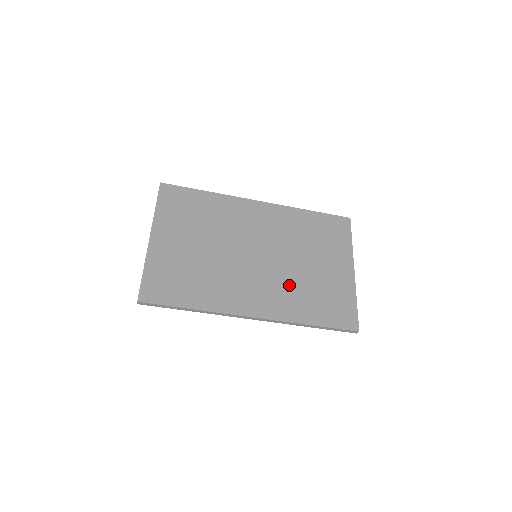
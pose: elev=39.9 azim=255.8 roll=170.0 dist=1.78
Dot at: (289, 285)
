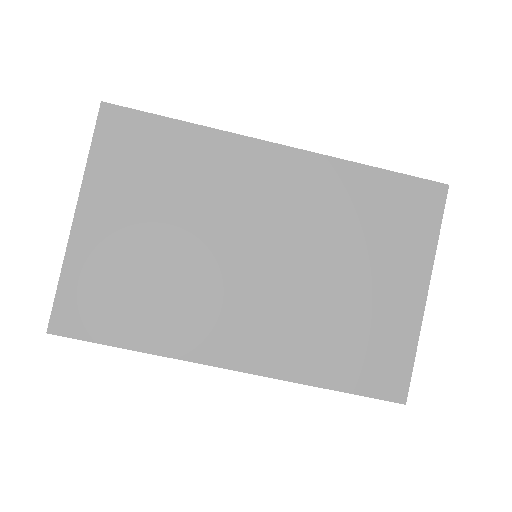
Dot at: (303, 316)
